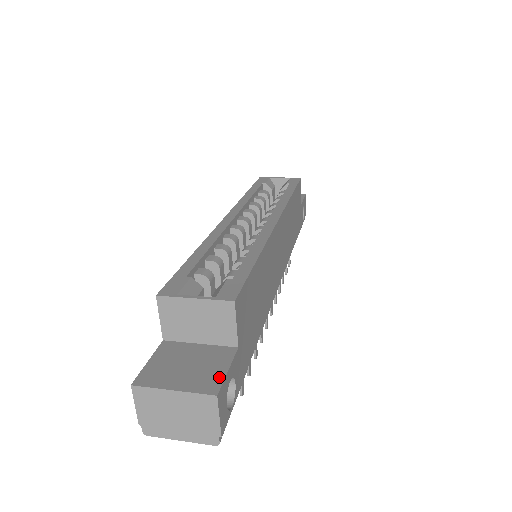
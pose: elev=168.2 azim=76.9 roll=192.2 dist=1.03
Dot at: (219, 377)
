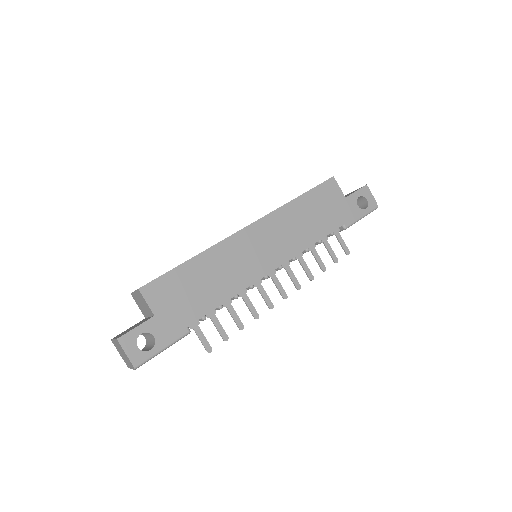
Dot at: (129, 331)
